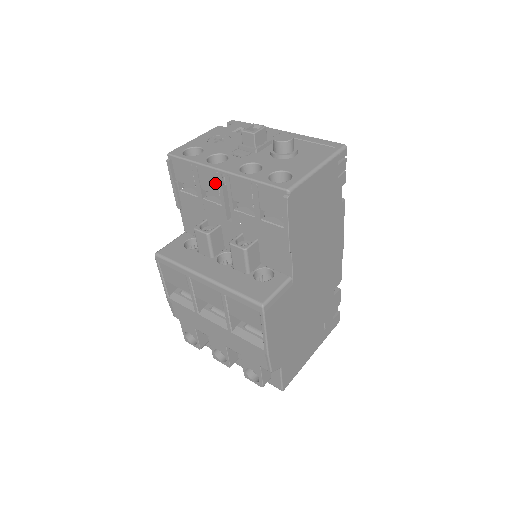
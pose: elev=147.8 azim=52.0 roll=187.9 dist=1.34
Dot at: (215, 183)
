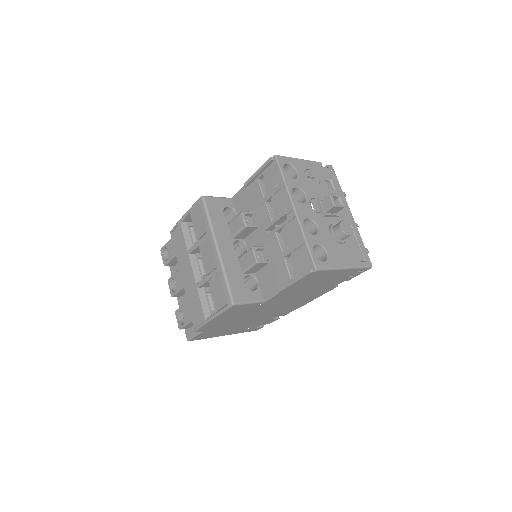
Dot at: (283, 208)
